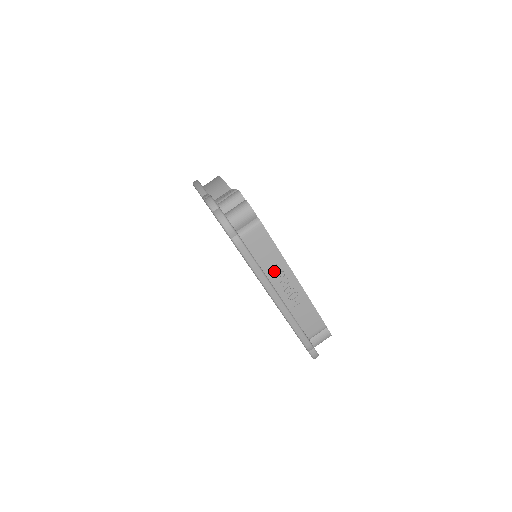
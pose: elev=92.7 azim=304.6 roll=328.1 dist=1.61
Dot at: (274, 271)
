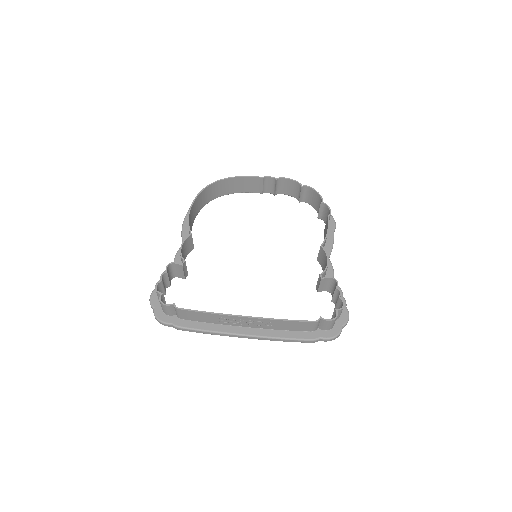
Dot at: (224, 321)
